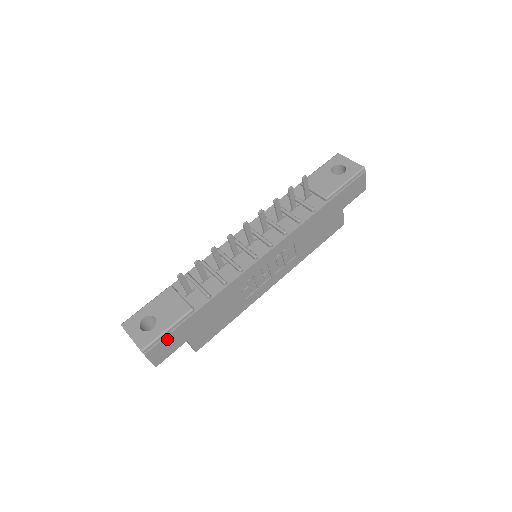
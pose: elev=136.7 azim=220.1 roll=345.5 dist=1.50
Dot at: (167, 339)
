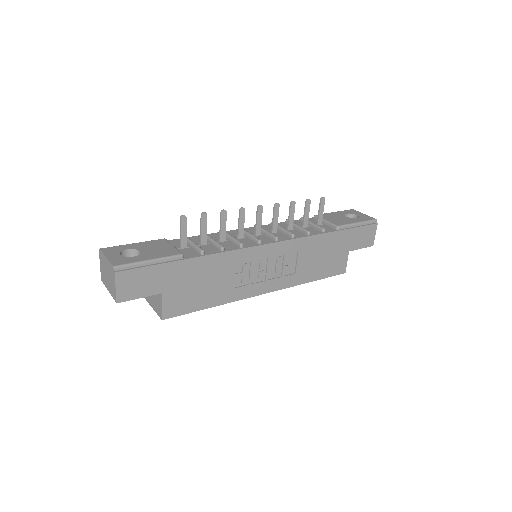
Dot at: (144, 271)
